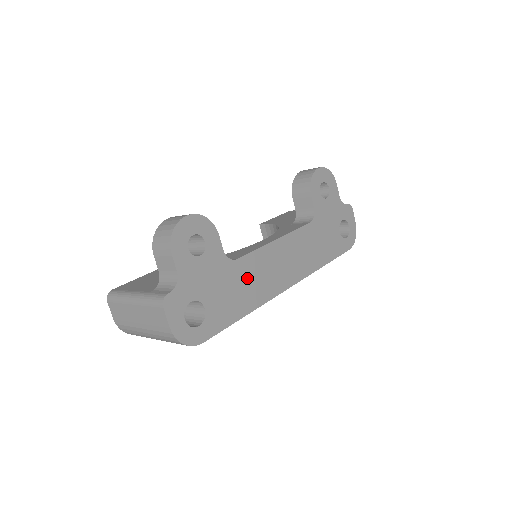
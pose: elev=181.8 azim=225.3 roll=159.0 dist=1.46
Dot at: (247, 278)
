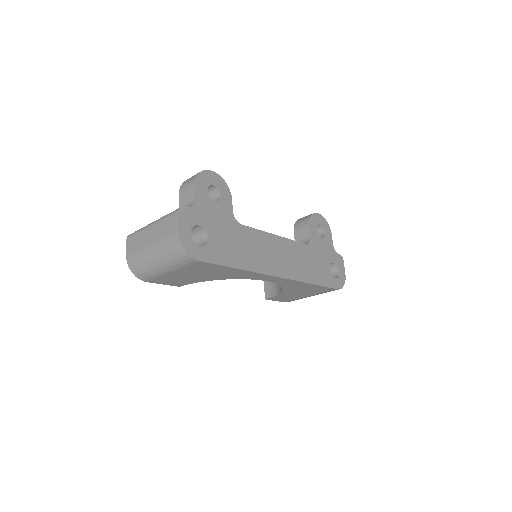
Dot at: (247, 243)
